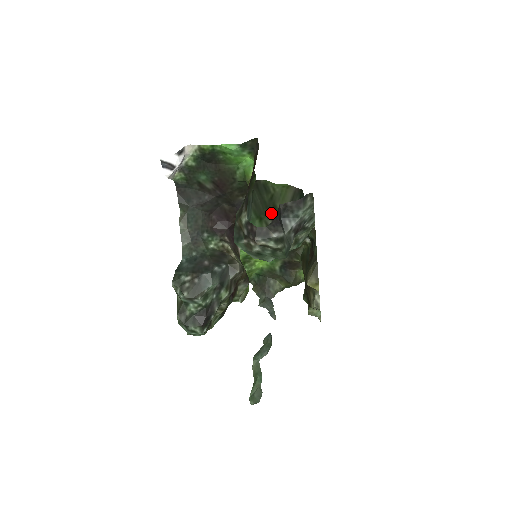
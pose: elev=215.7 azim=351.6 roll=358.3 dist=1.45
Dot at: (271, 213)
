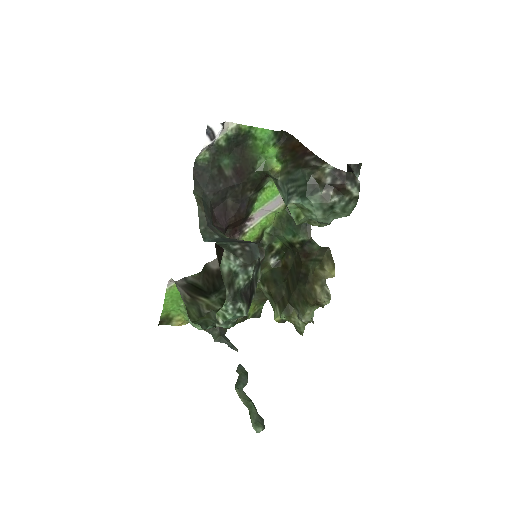
Dot at: occluded
